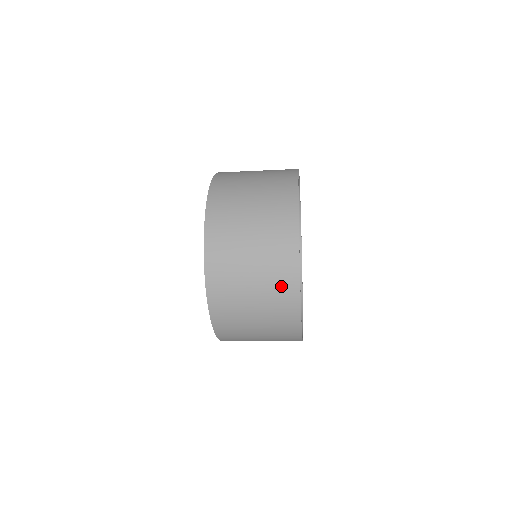
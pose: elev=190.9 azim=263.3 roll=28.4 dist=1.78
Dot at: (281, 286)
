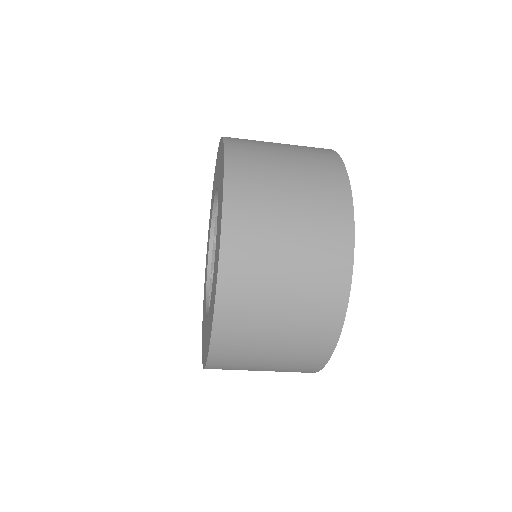
Dot at: (321, 312)
